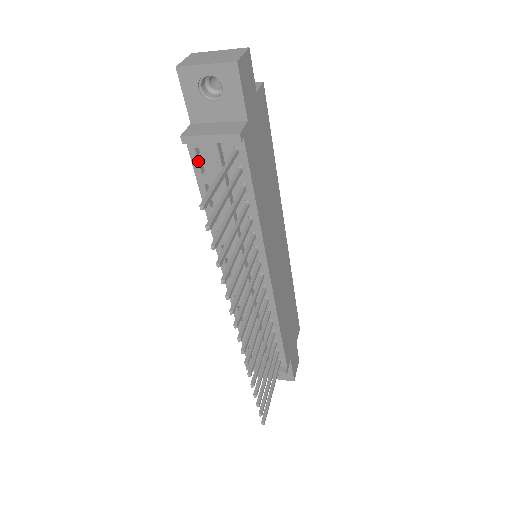
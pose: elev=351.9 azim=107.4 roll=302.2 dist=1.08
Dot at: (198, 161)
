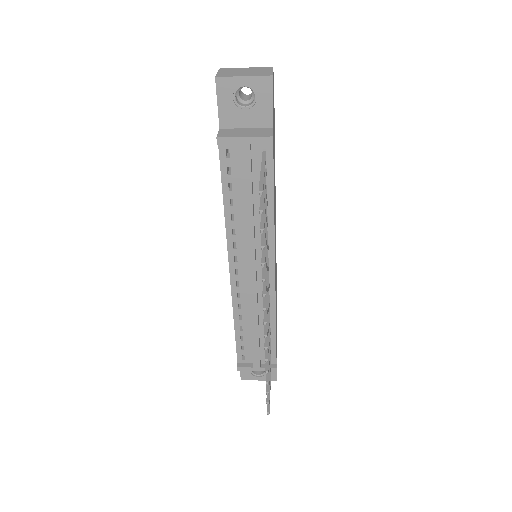
Dot at: (226, 162)
